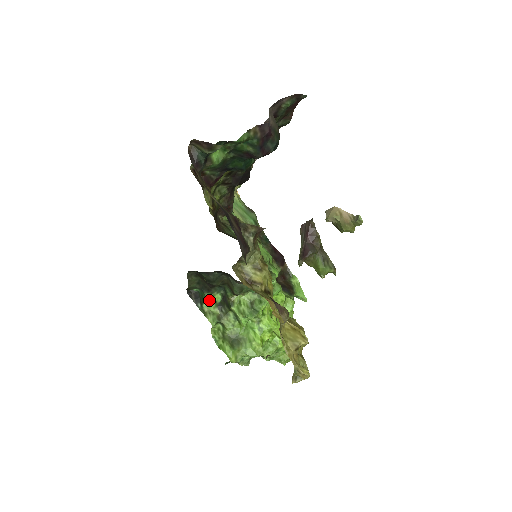
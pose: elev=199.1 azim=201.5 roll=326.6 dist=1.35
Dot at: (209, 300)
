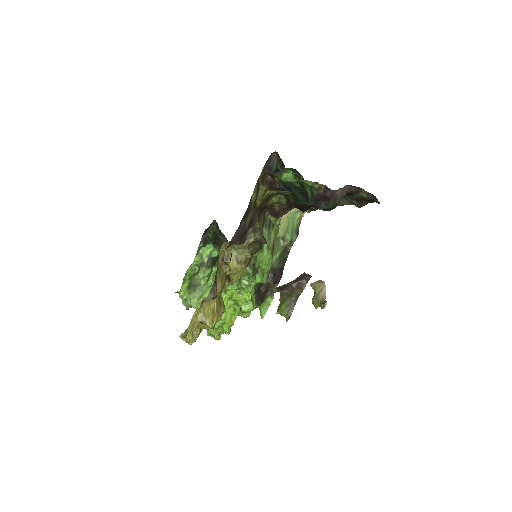
Dot at: (209, 249)
